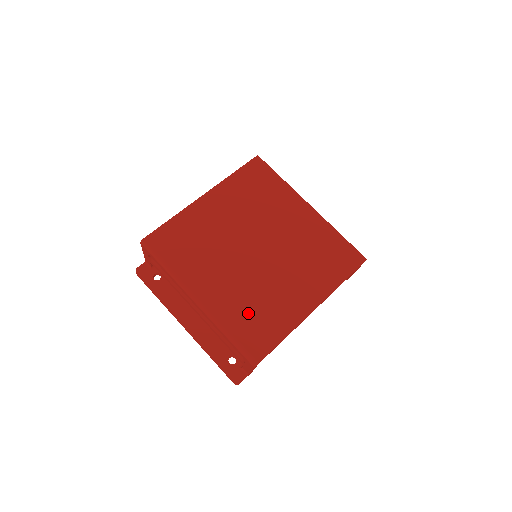
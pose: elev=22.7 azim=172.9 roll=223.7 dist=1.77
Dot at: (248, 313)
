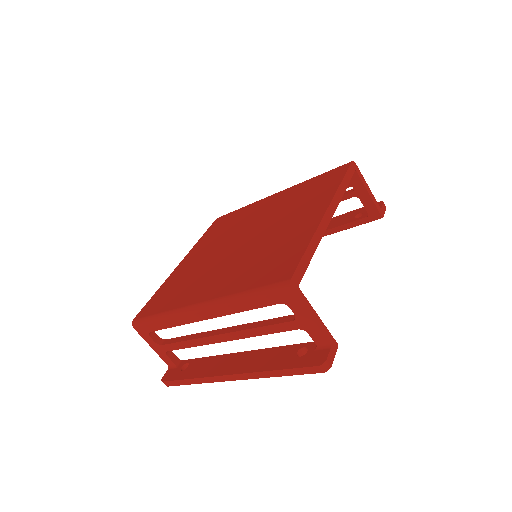
Dot at: (256, 268)
